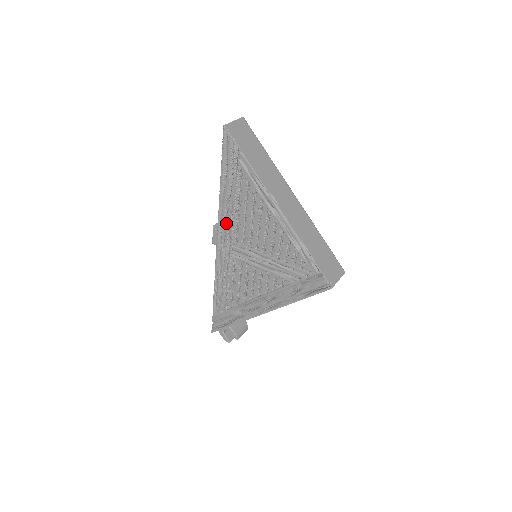
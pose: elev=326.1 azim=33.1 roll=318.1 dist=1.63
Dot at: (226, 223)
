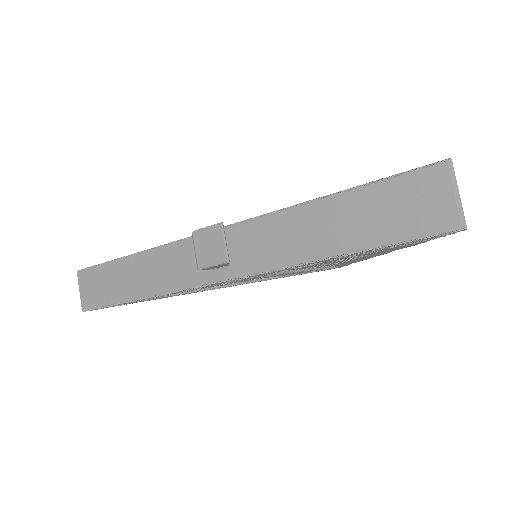
Dot at: occluded
